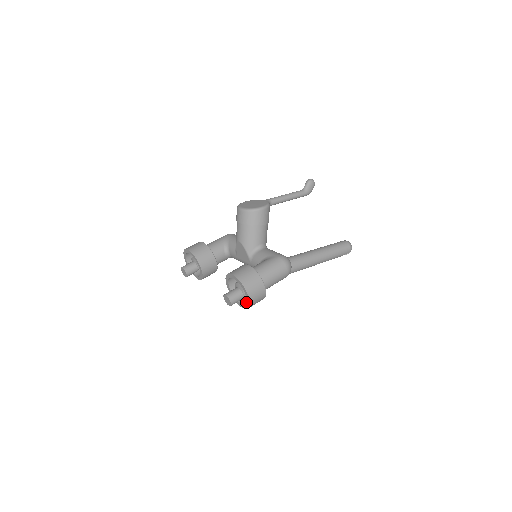
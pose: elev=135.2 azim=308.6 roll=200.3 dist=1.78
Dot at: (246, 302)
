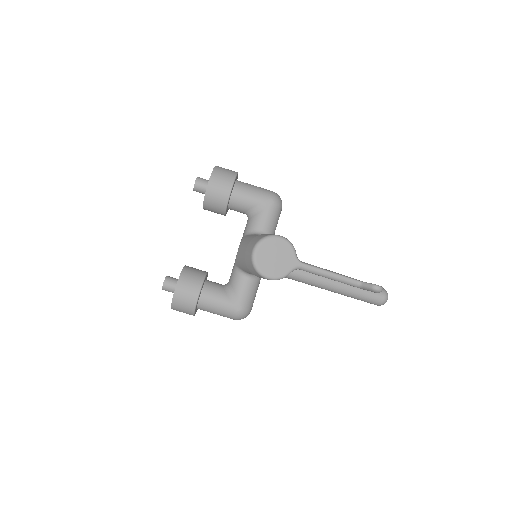
Dot at: occluded
